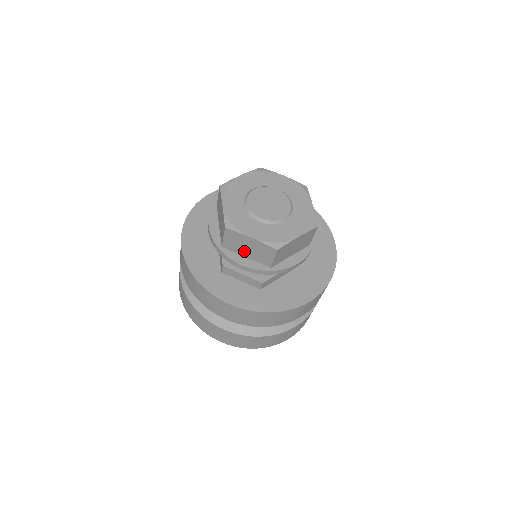
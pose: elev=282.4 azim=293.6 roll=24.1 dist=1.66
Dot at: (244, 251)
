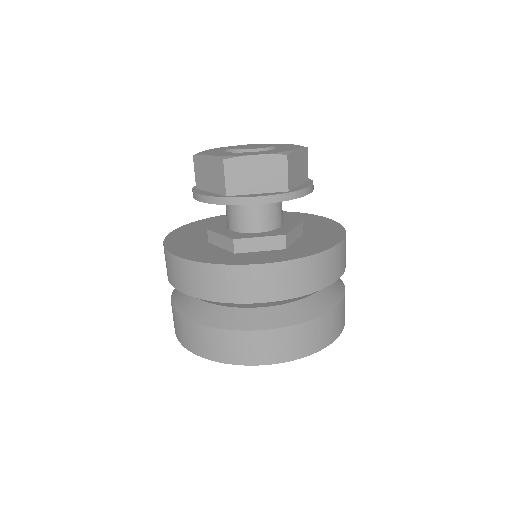
Dot at: (253, 185)
